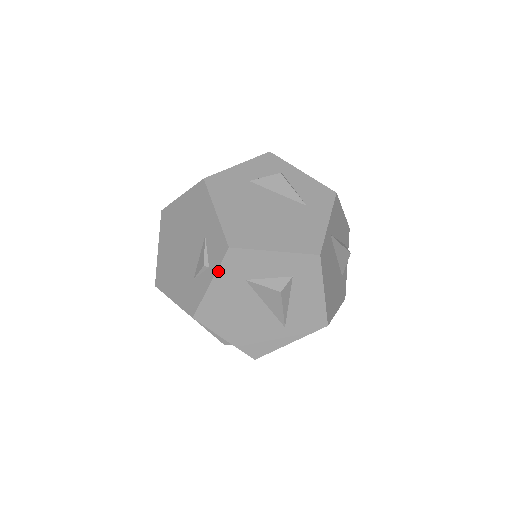
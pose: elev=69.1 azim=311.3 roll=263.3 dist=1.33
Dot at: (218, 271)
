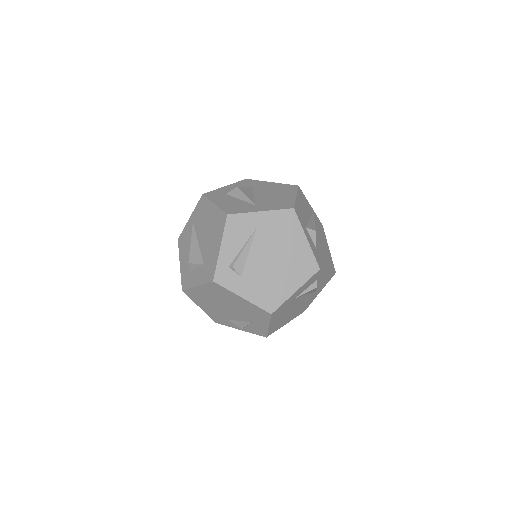
Dot at: (250, 332)
